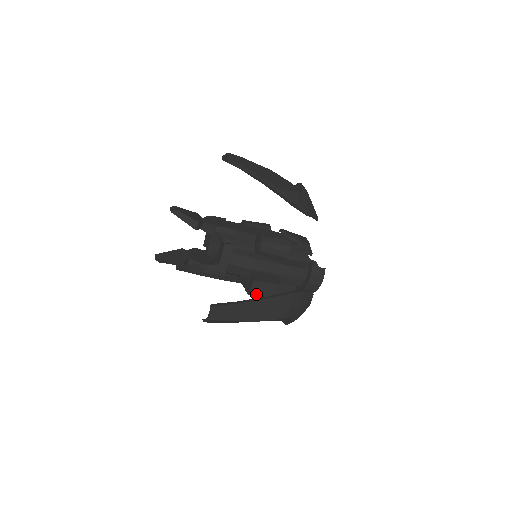
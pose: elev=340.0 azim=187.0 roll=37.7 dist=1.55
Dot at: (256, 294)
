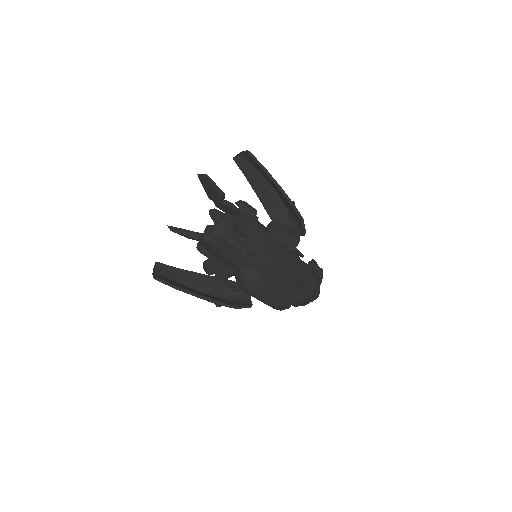
Dot at: occluded
